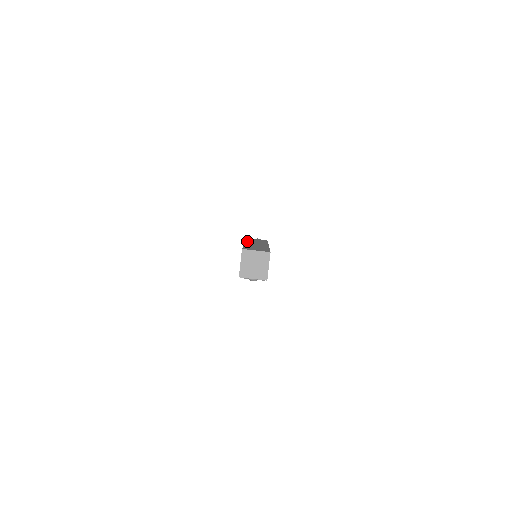
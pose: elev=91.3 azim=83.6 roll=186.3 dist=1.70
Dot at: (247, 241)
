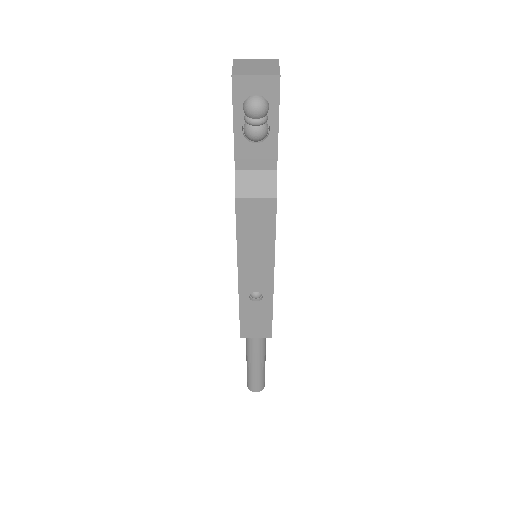
Dot at: occluded
